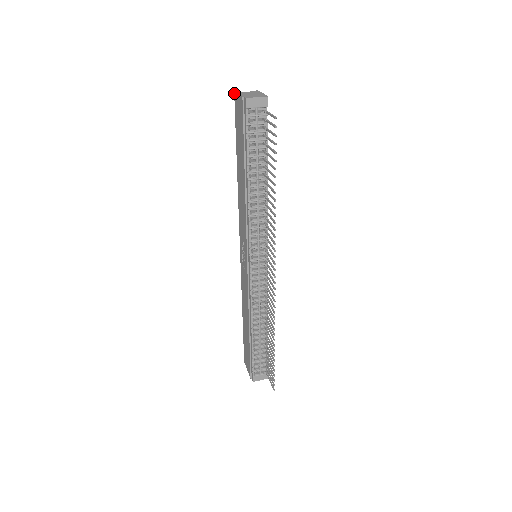
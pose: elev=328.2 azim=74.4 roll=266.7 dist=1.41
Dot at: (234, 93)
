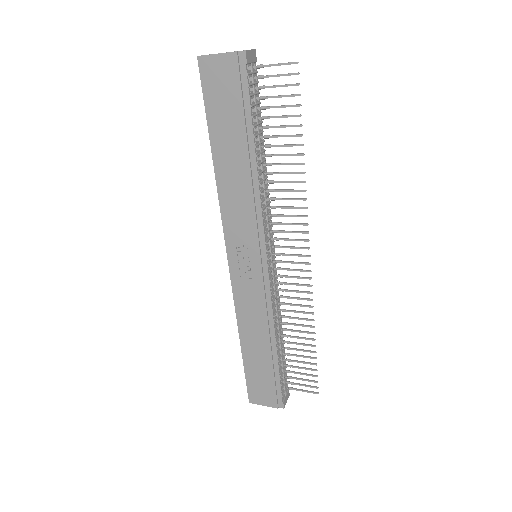
Dot at: (198, 57)
